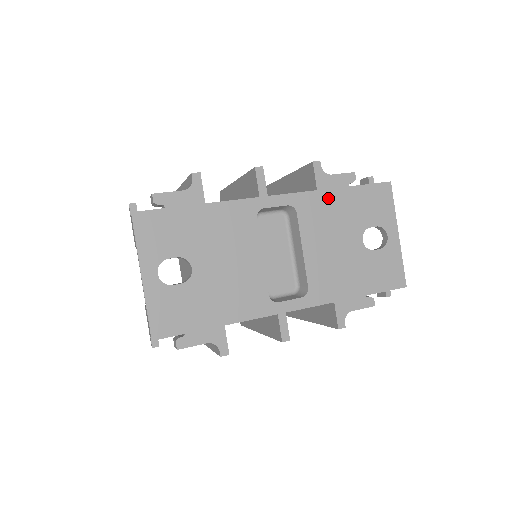
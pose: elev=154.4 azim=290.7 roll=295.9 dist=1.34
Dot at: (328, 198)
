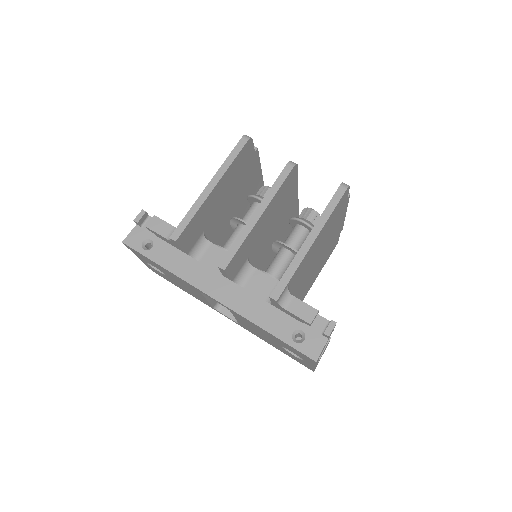
Dot at: (256, 326)
